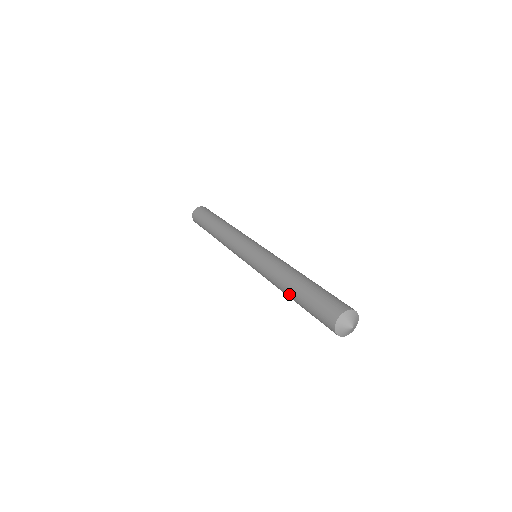
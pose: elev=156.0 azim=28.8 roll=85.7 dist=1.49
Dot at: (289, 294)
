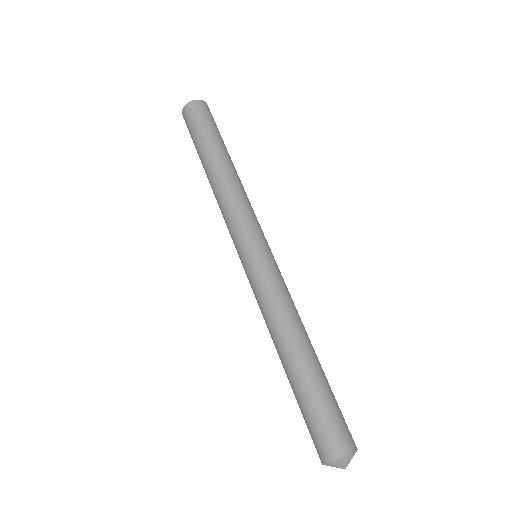
Dot at: (286, 363)
